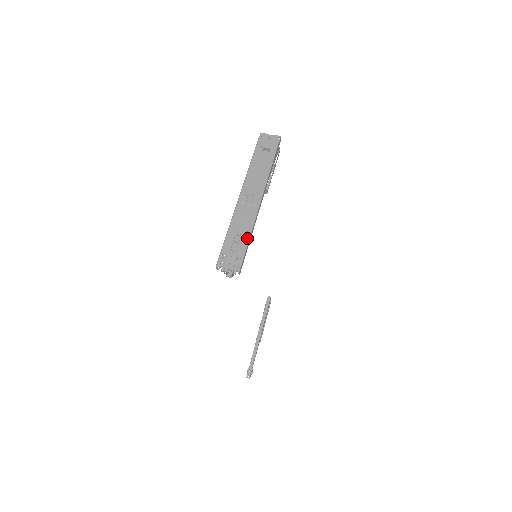
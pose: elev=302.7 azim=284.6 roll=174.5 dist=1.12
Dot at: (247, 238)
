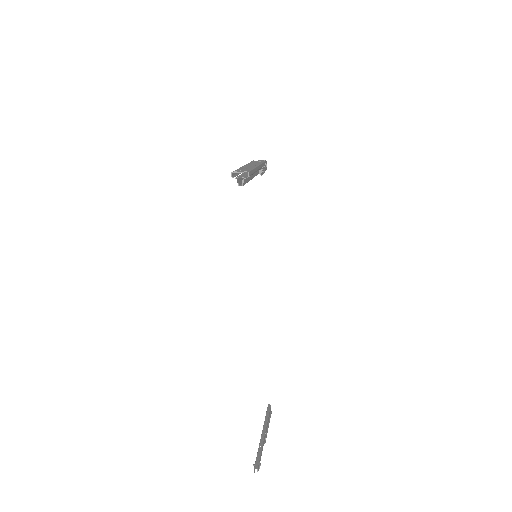
Dot at: (251, 169)
